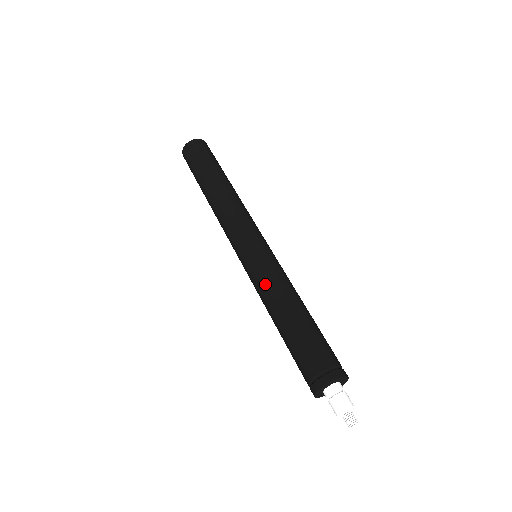
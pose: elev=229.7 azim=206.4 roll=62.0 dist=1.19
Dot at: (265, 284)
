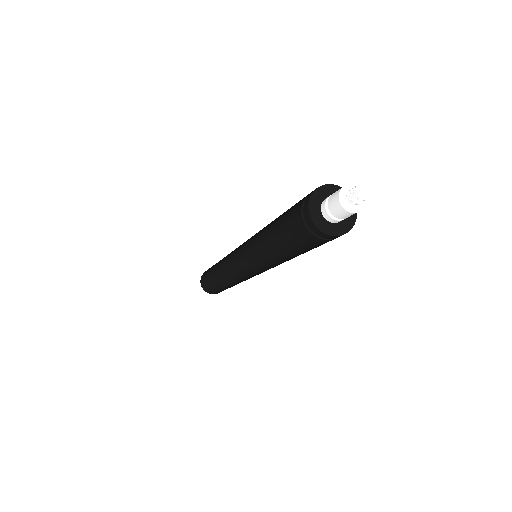
Dot at: (253, 244)
